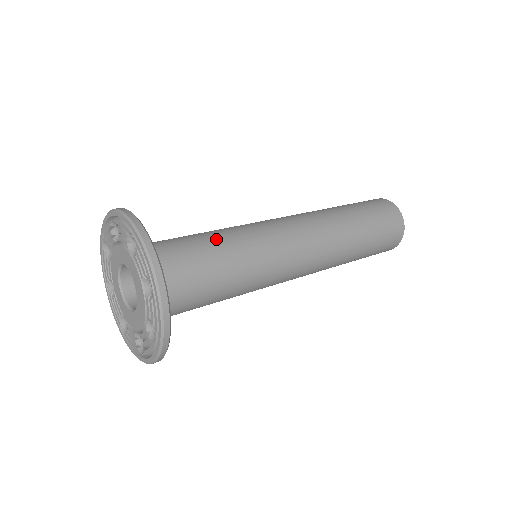
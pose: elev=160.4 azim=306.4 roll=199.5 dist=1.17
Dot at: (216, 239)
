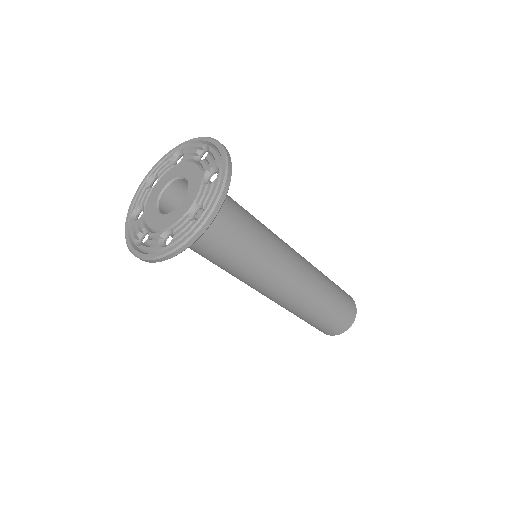
Dot at: occluded
